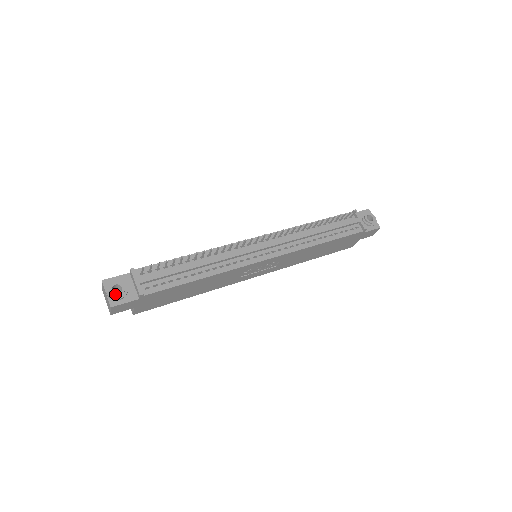
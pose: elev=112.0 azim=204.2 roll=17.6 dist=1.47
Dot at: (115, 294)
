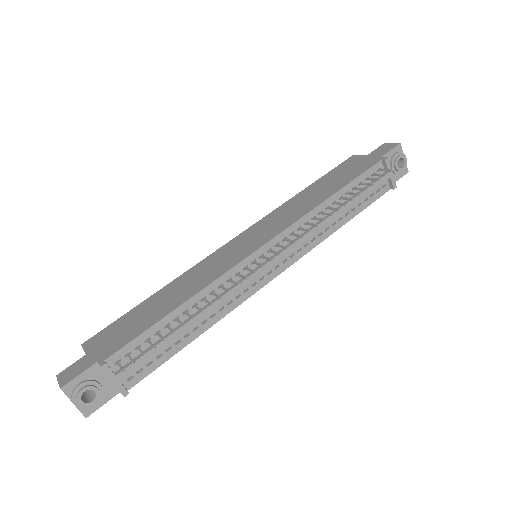
Dot at: (88, 404)
